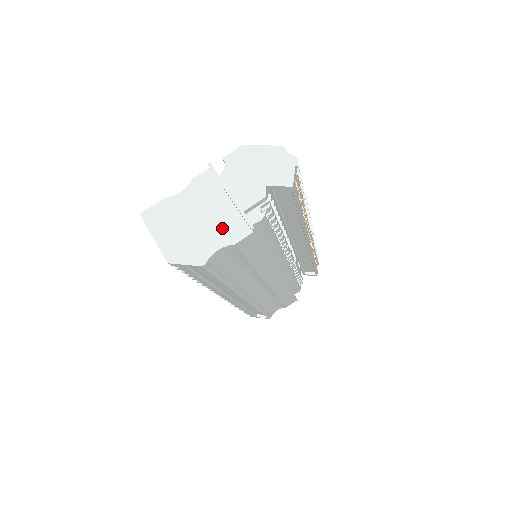
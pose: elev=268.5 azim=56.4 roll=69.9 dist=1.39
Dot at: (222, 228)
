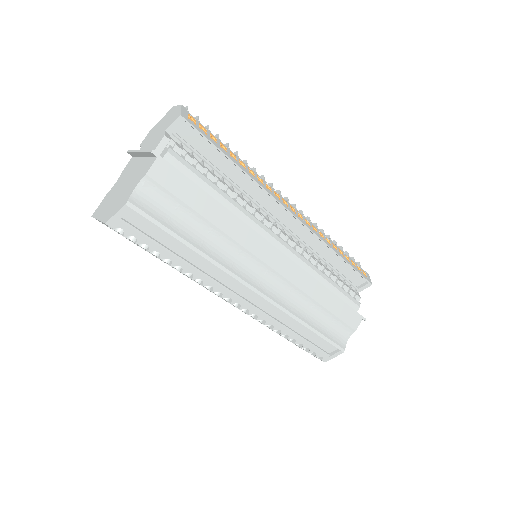
Dot at: (138, 174)
